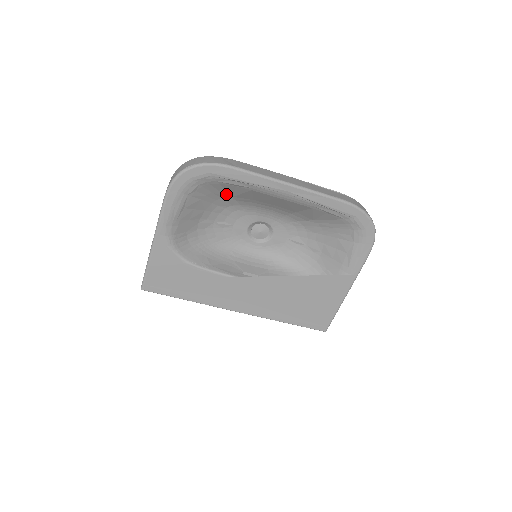
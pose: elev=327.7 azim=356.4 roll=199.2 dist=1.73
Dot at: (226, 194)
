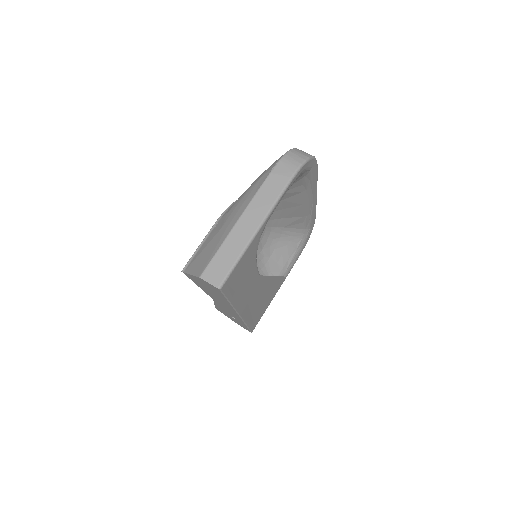
Dot at: occluded
